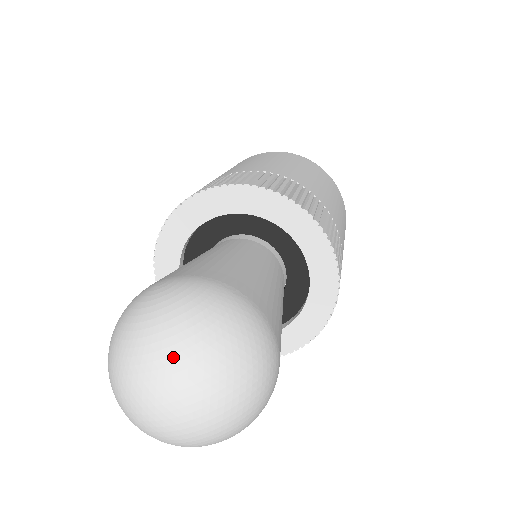
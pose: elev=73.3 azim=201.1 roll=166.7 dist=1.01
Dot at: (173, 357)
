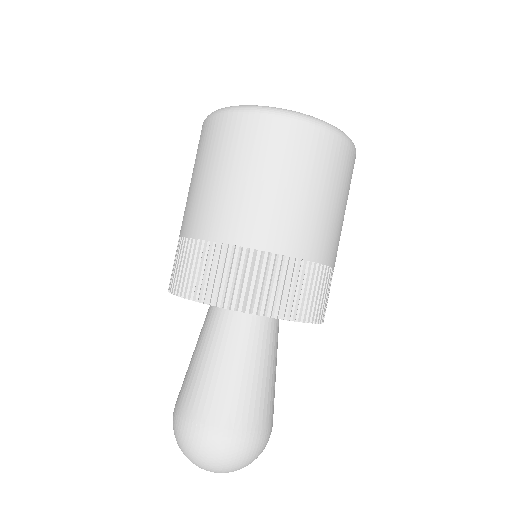
Dot at: (193, 463)
